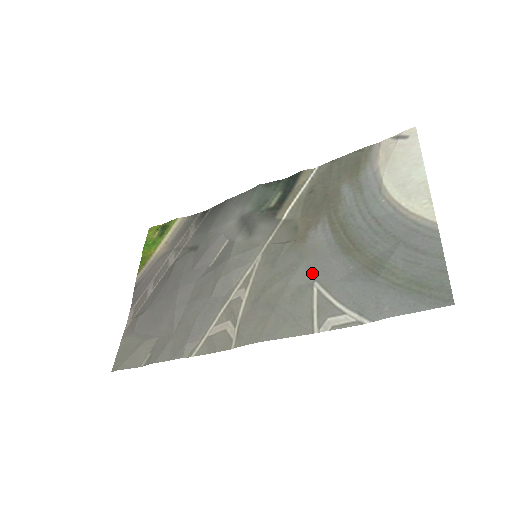
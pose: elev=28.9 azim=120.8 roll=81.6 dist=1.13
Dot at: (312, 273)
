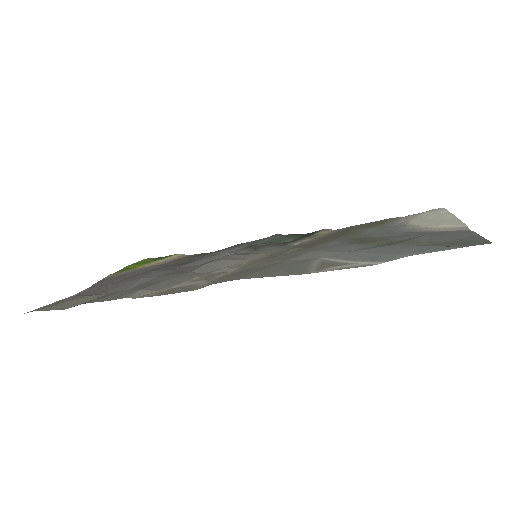
Dot at: (319, 254)
